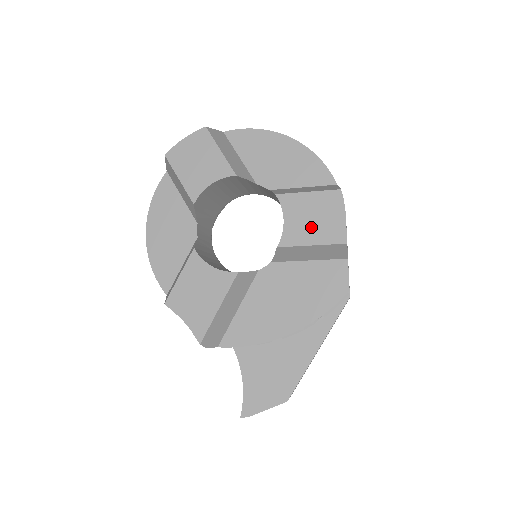
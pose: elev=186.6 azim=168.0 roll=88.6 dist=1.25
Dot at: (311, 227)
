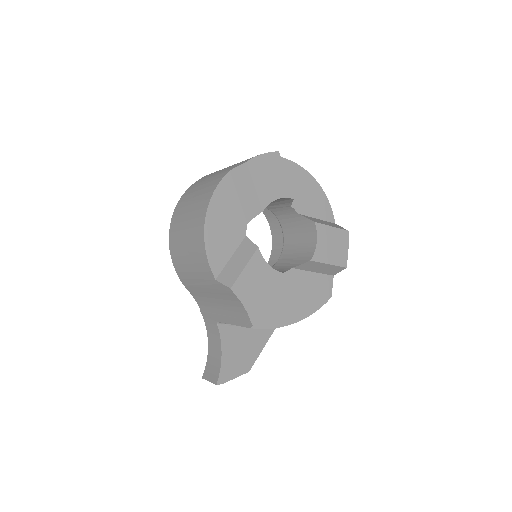
Dot at: (331, 251)
